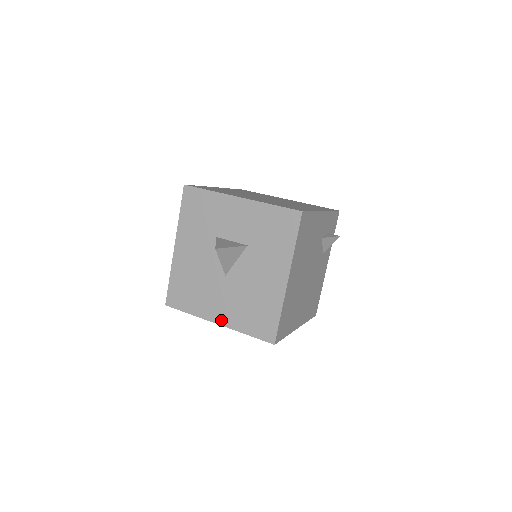
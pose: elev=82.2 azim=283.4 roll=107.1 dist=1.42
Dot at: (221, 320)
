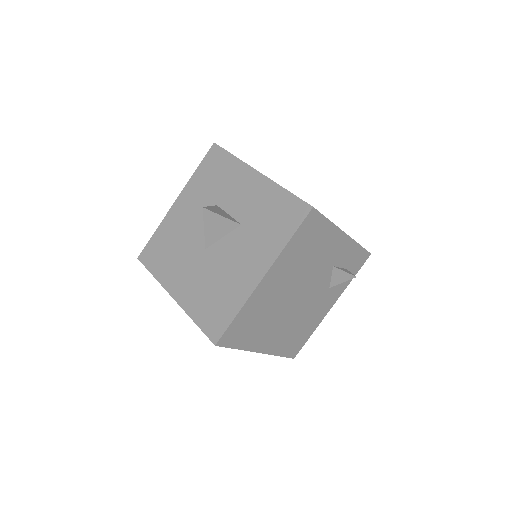
Dot at: (178, 295)
